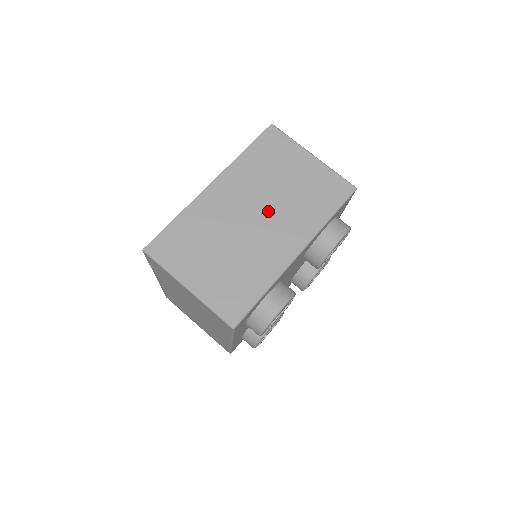
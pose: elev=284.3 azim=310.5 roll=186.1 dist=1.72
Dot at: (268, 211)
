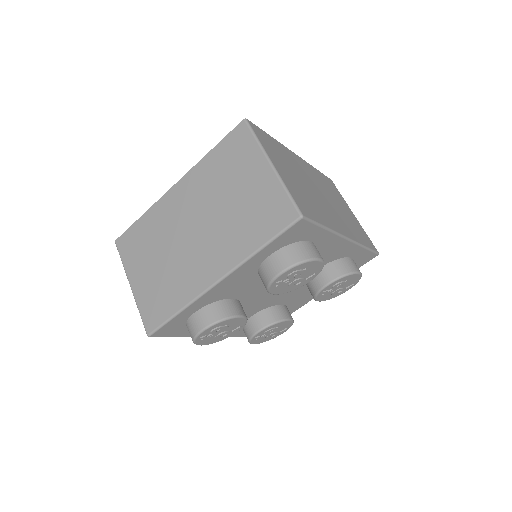
Dot at: (329, 202)
